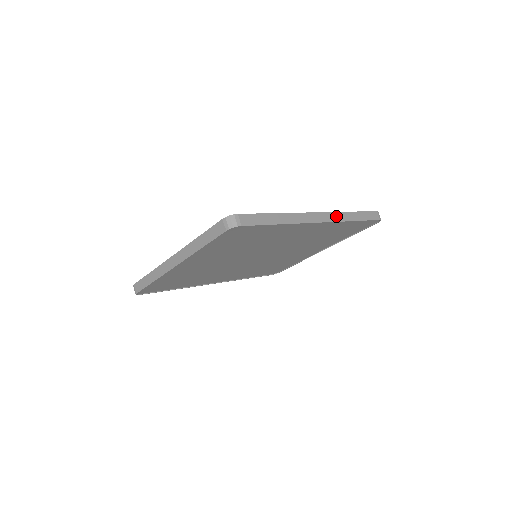
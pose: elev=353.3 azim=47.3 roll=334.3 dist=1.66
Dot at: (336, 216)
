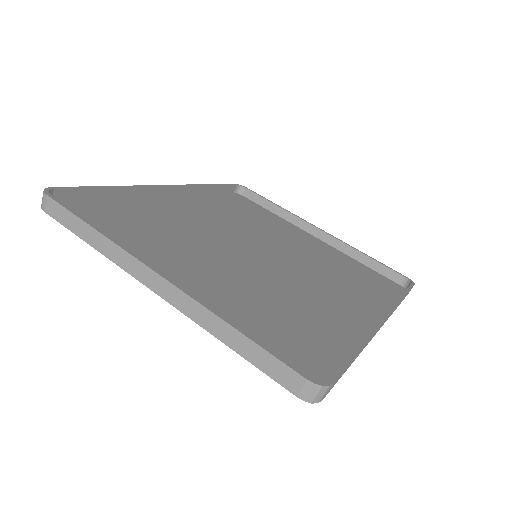
Dot at: occluded
